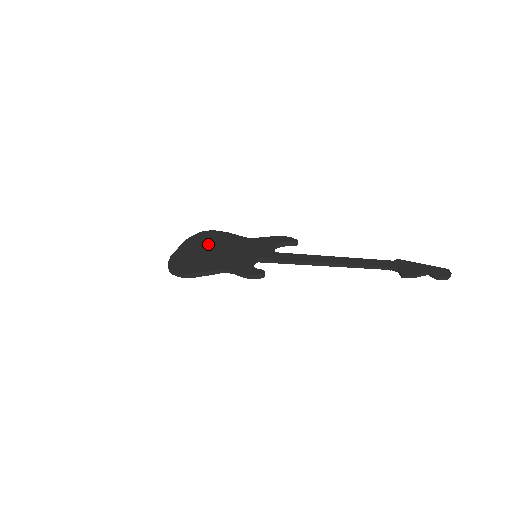
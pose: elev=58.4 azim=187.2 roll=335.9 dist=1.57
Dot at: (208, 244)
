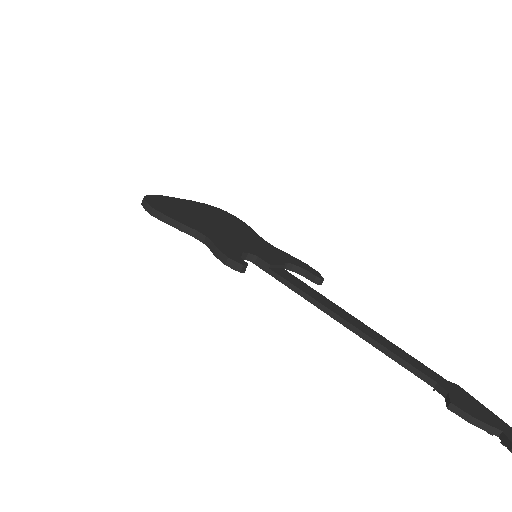
Dot at: (215, 216)
